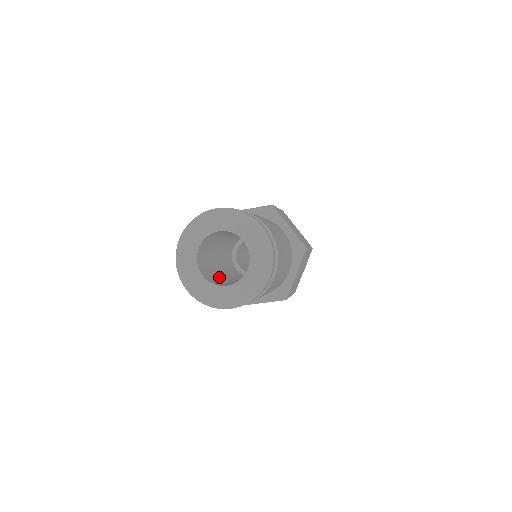
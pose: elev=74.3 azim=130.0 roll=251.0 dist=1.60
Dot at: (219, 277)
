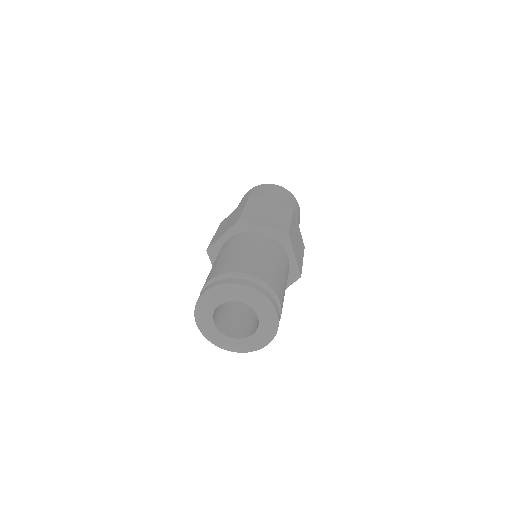
Dot at: (224, 307)
